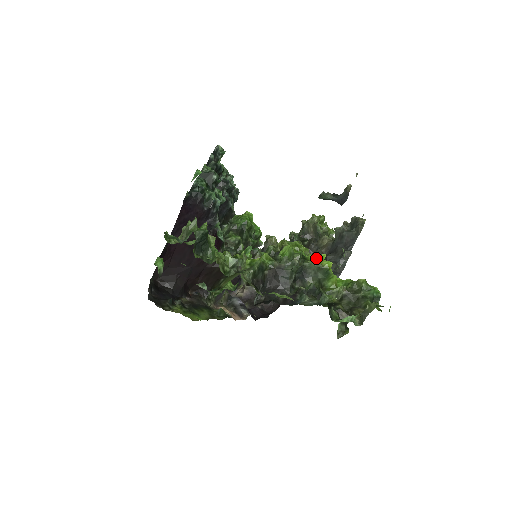
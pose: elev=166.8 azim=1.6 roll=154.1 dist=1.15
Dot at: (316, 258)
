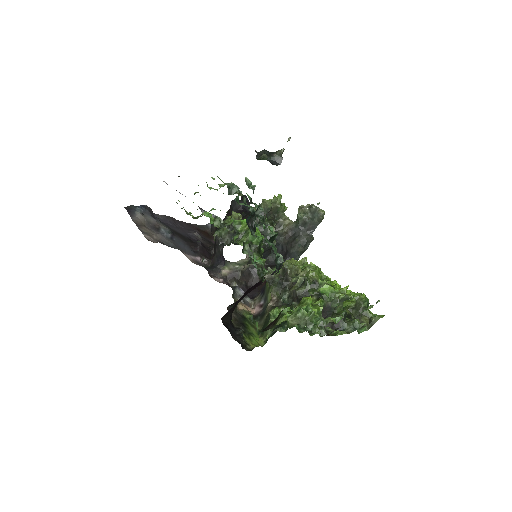
Dot at: (344, 290)
